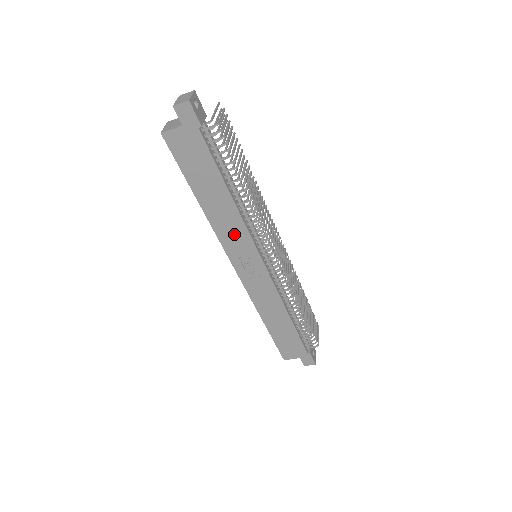
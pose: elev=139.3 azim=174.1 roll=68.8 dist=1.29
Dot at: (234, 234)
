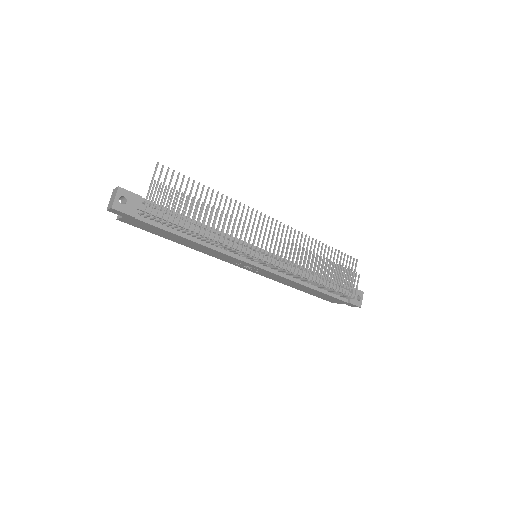
Dot at: (220, 256)
